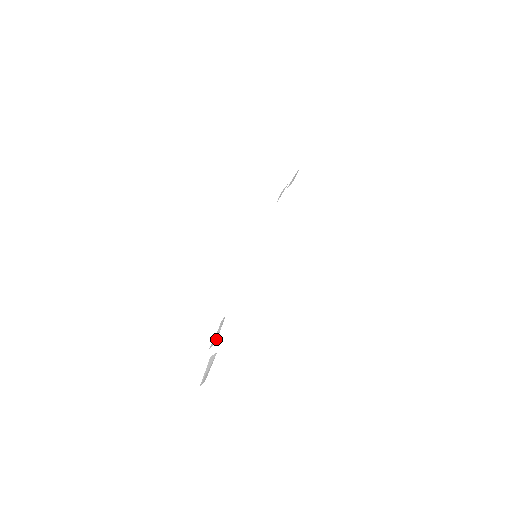
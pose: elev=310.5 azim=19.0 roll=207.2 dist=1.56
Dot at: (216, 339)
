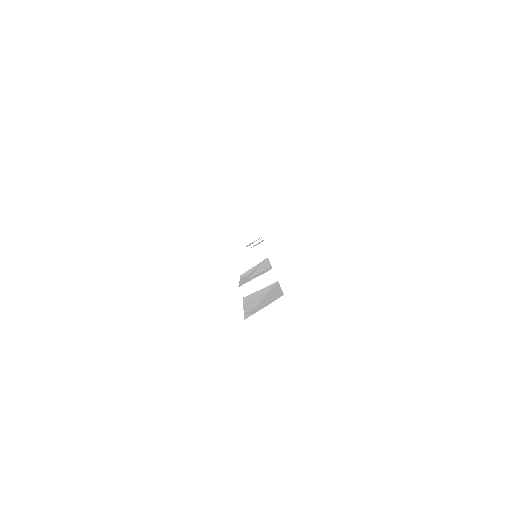
Dot at: (263, 271)
